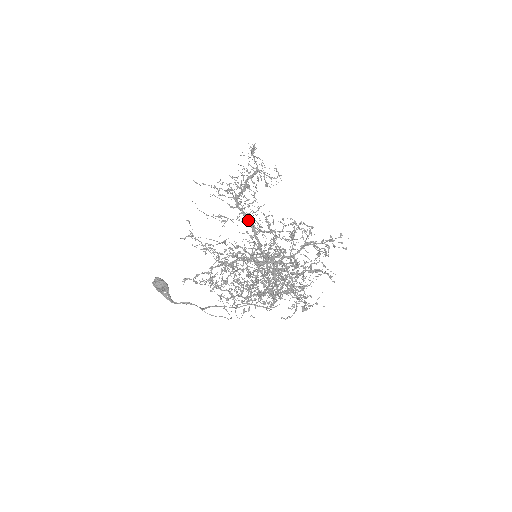
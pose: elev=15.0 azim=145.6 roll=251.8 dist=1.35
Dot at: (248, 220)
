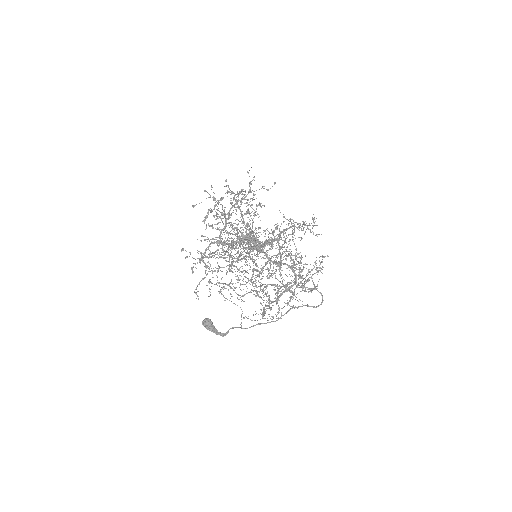
Dot at: occluded
